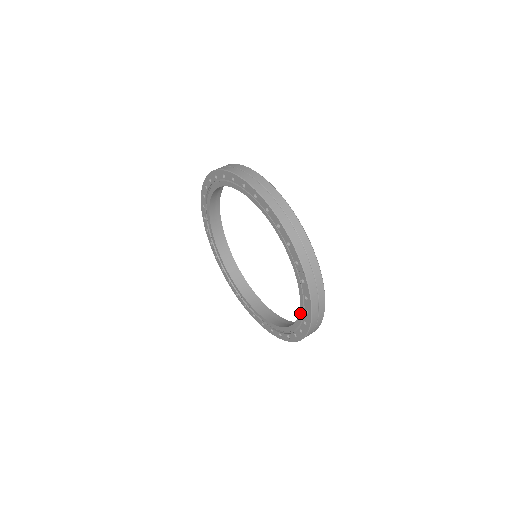
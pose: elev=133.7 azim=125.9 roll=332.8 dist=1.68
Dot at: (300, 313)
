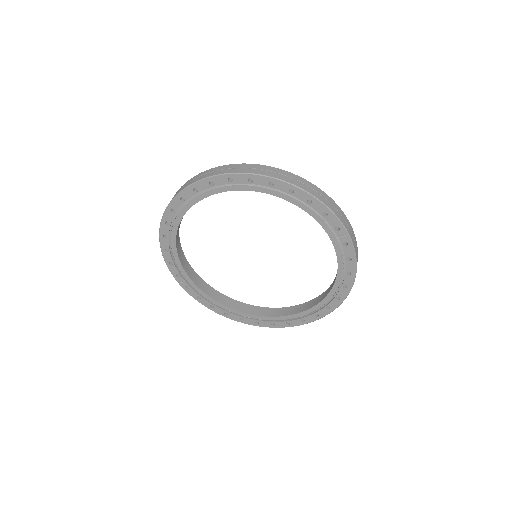
Dot at: (337, 280)
